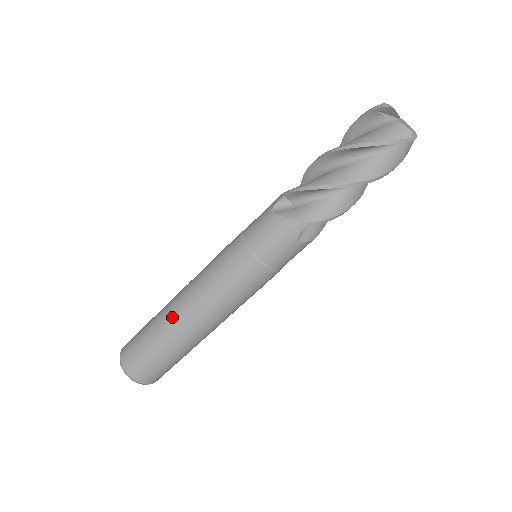
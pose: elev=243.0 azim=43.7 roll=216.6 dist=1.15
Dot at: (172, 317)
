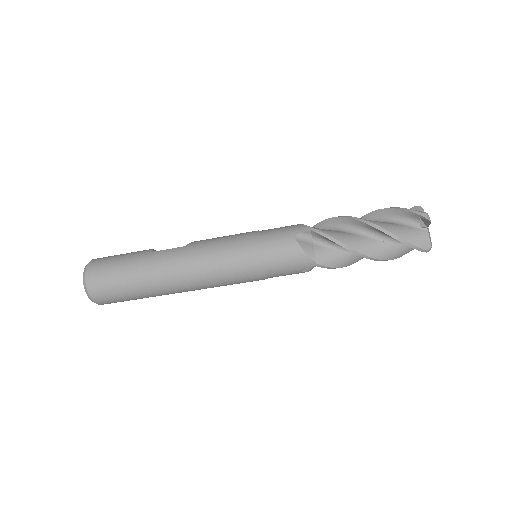
Dot at: (159, 270)
